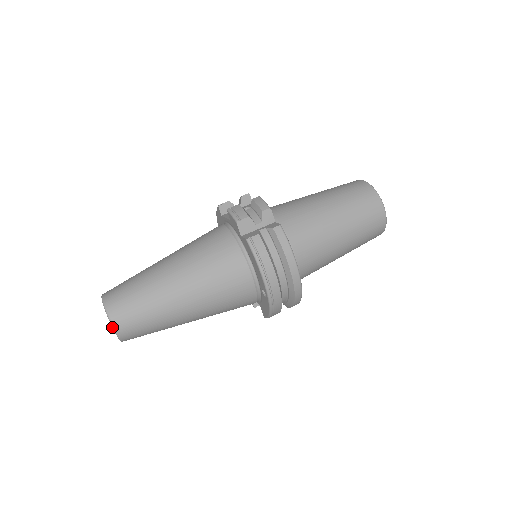
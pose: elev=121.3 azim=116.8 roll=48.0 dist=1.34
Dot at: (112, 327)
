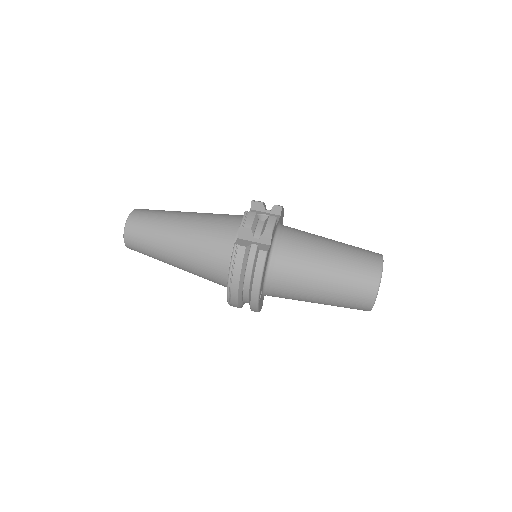
Dot at: (123, 236)
